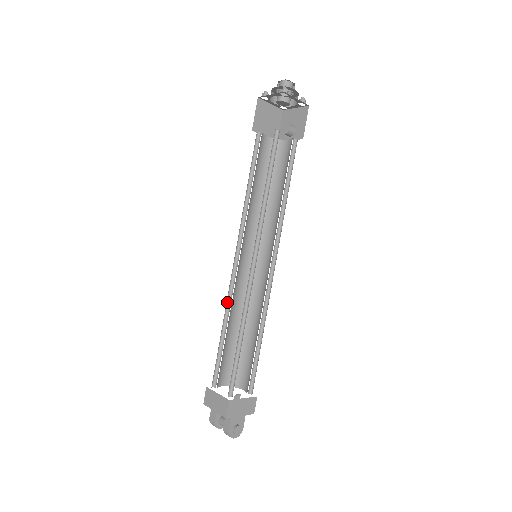
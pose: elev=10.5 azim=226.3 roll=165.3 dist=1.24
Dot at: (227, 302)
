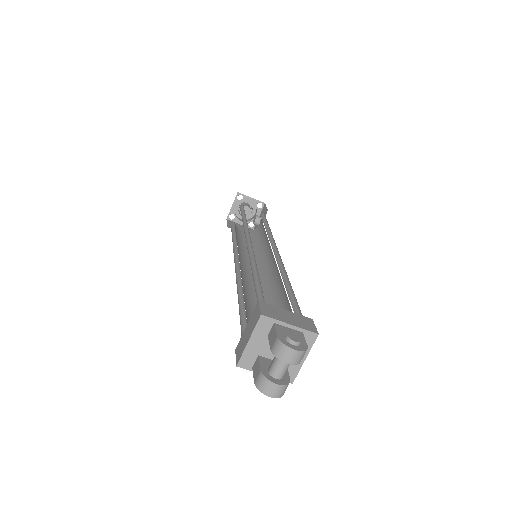
Dot at: (238, 290)
